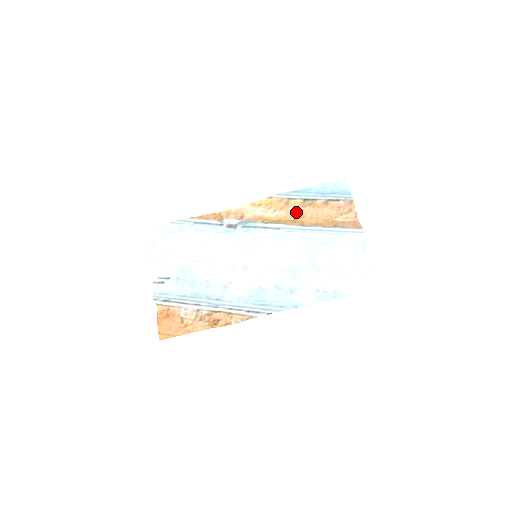
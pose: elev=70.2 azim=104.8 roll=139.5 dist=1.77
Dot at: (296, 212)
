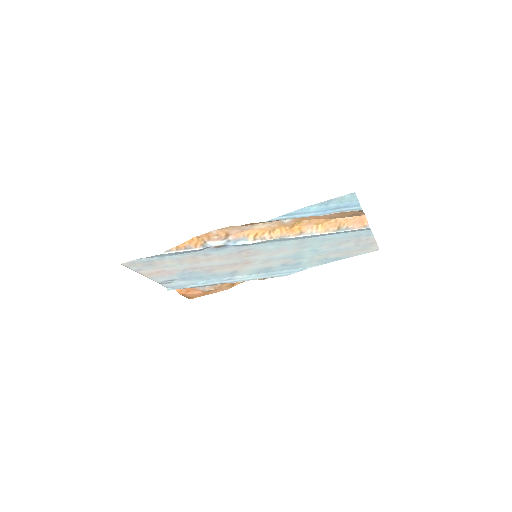
Dot at: (291, 221)
